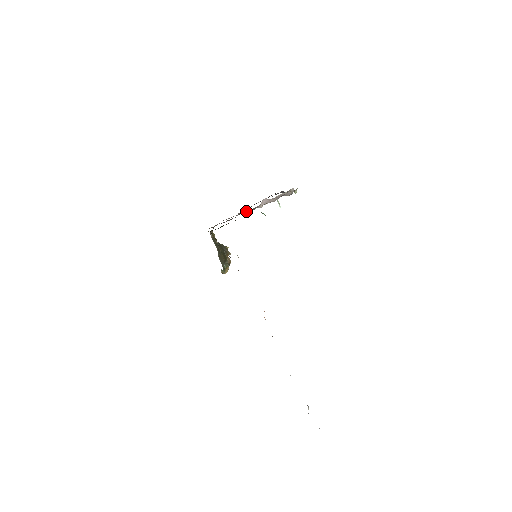
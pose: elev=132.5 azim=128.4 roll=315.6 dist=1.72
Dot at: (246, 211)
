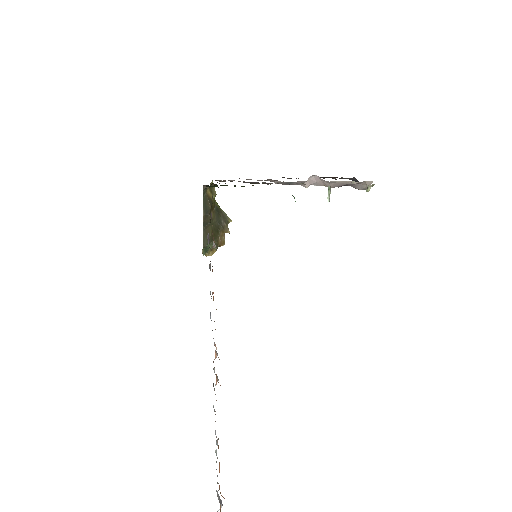
Dot at: (273, 180)
